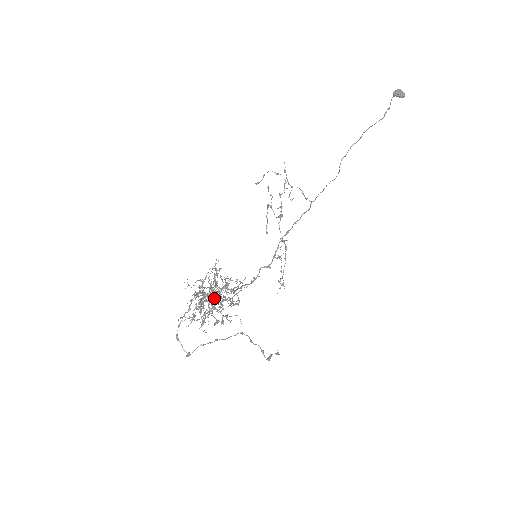
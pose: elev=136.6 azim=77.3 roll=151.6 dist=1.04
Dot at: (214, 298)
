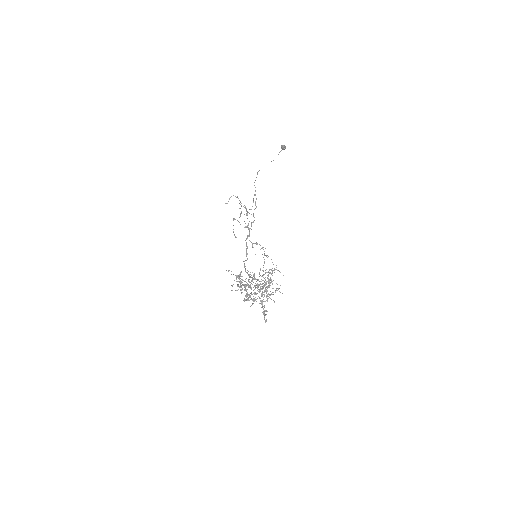
Dot at: occluded
